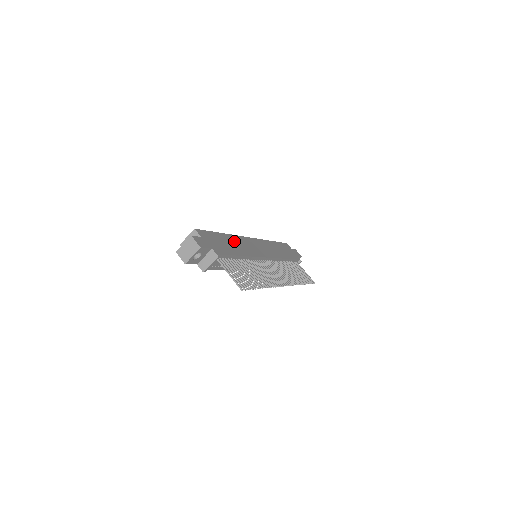
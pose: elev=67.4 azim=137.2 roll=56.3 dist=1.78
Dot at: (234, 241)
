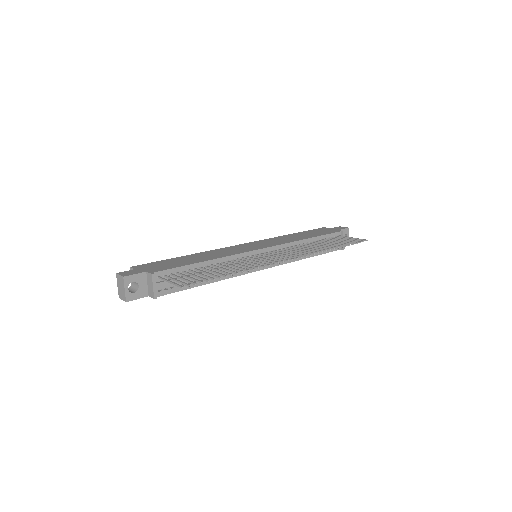
Dot at: (202, 255)
